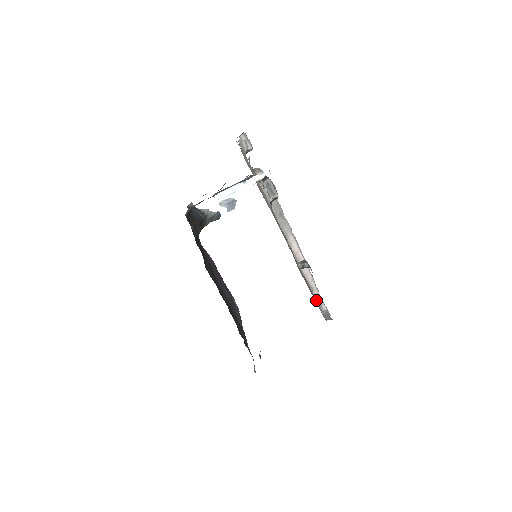
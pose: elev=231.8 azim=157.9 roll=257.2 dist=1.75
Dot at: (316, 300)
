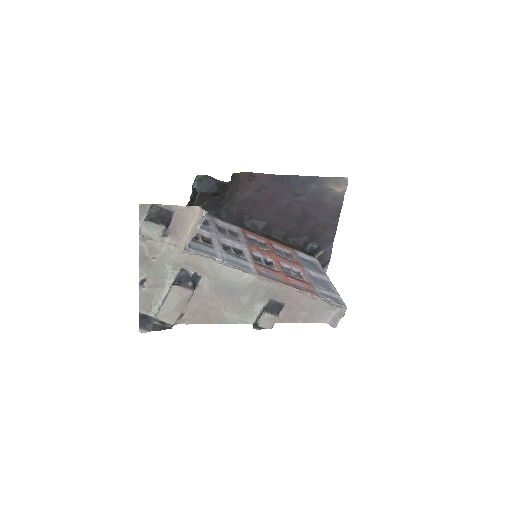
Dot at: (323, 305)
